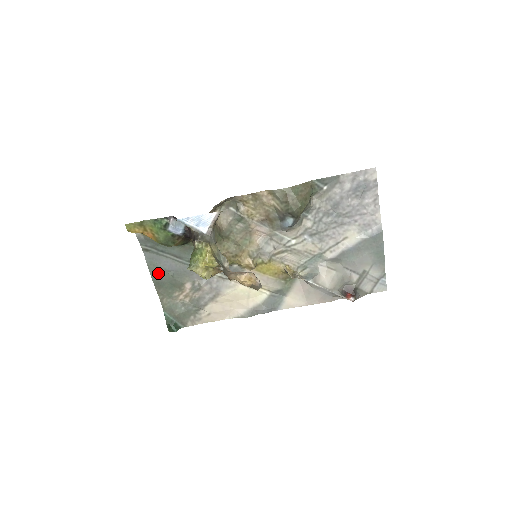
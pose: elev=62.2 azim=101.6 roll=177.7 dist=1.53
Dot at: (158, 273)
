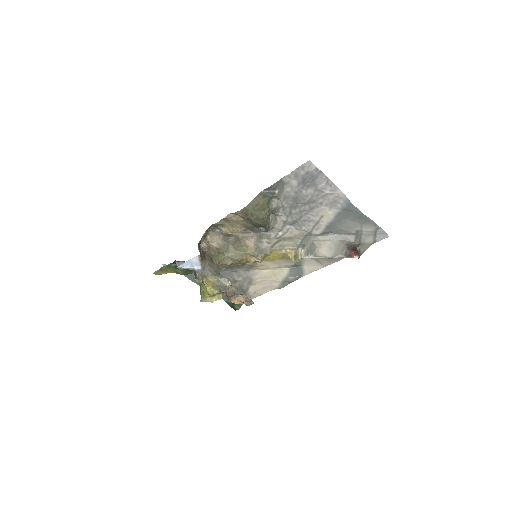
Dot at: occluded
